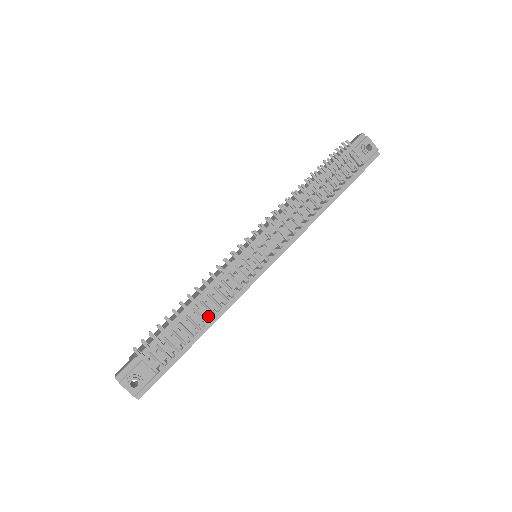
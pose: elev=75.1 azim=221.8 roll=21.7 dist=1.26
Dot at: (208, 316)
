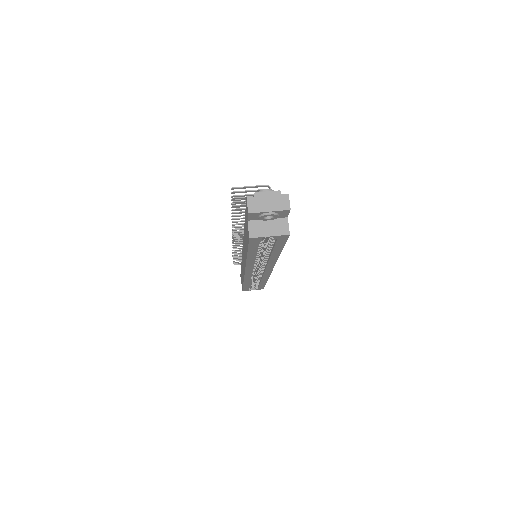
Dot at: occluded
